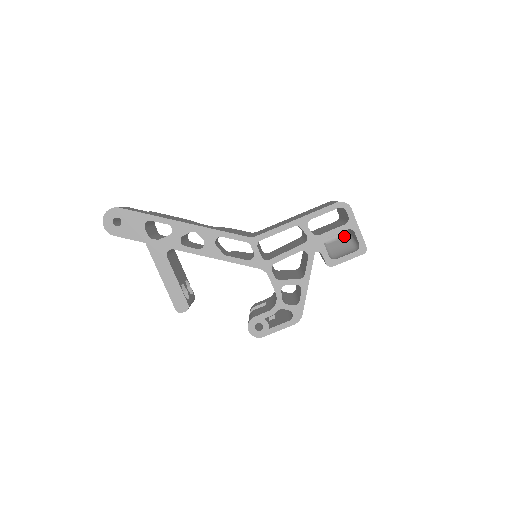
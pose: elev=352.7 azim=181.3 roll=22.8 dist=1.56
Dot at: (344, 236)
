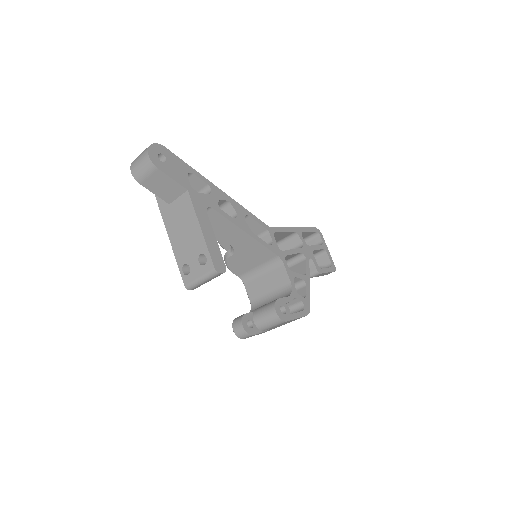
Dot at: occluded
